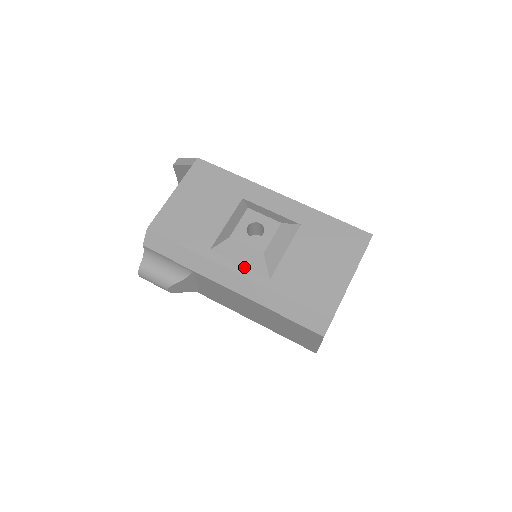
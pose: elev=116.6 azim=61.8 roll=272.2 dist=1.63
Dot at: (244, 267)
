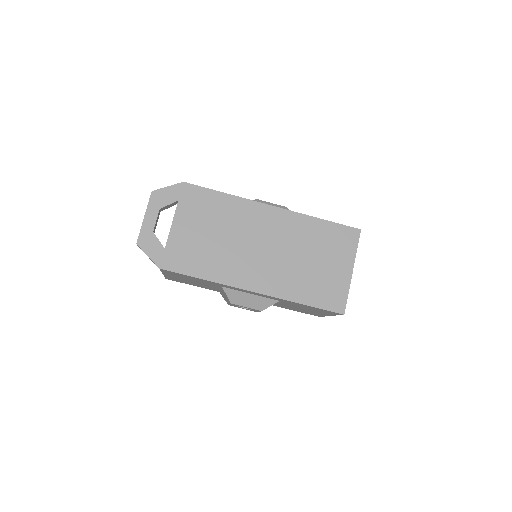
Dot at: occluded
